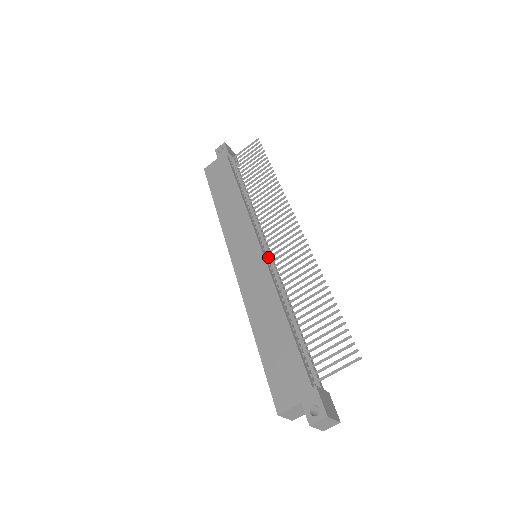
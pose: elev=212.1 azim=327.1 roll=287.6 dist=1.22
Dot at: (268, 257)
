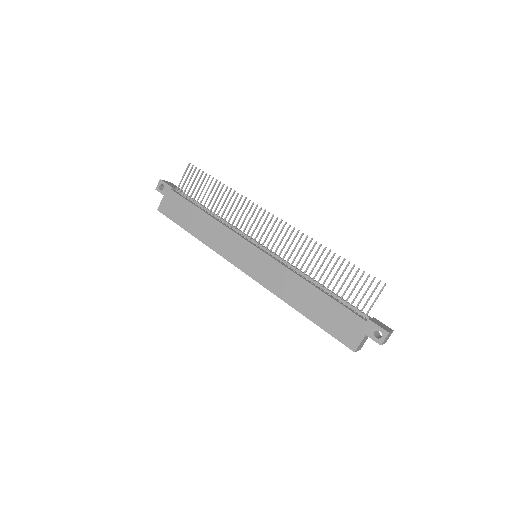
Dot at: (269, 252)
